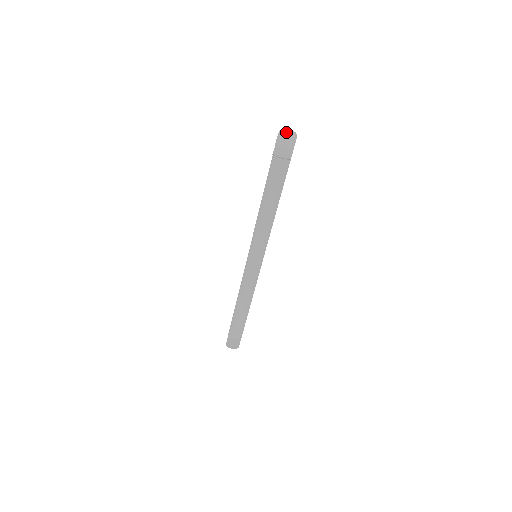
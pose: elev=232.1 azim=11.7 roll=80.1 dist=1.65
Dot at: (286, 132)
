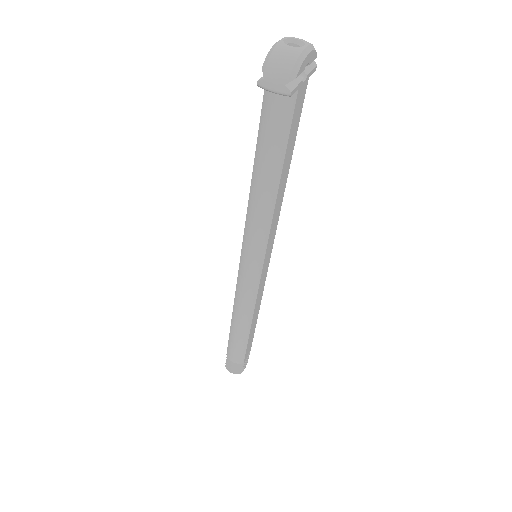
Dot at: (292, 42)
